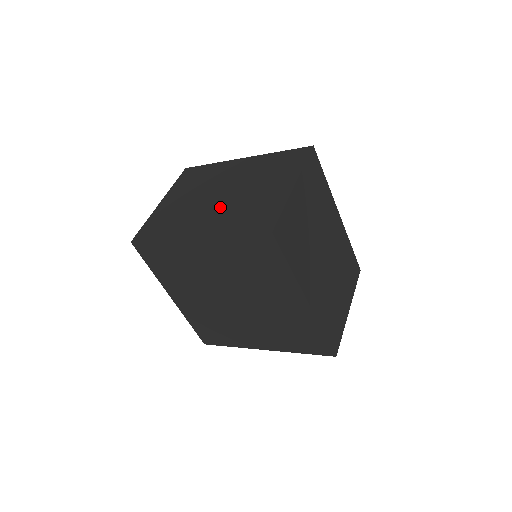
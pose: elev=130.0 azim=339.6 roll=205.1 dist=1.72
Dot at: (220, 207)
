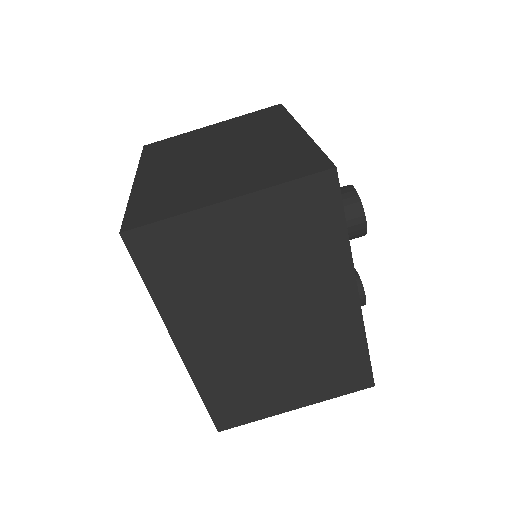
Dot at: (189, 167)
